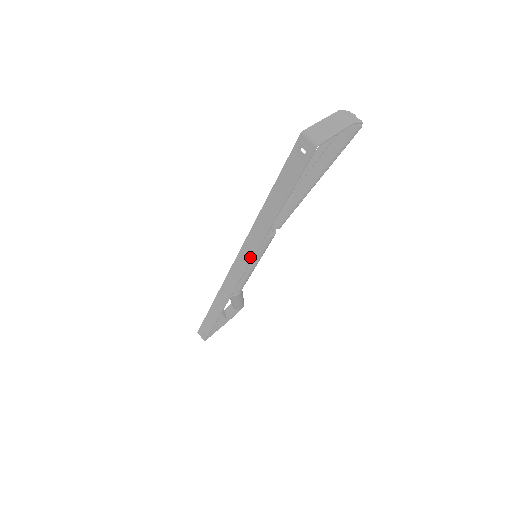
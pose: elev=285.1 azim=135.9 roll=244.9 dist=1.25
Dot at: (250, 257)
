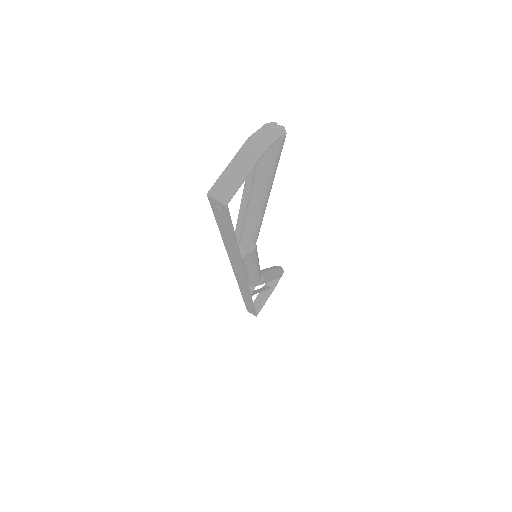
Dot at: (242, 272)
